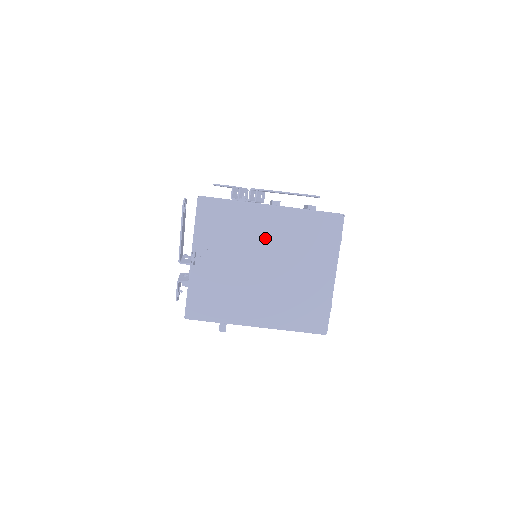
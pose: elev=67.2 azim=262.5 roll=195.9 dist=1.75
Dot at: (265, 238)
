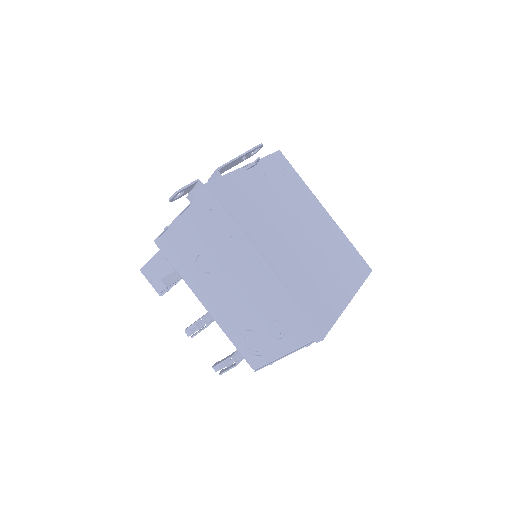
Dot at: (311, 219)
